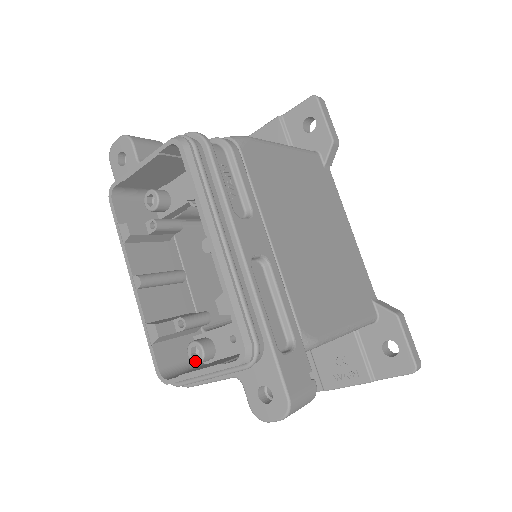
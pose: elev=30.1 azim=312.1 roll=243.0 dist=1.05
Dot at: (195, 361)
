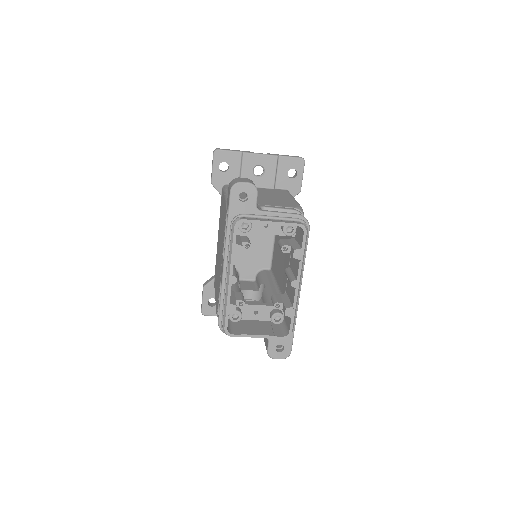
Dot at: (233, 321)
